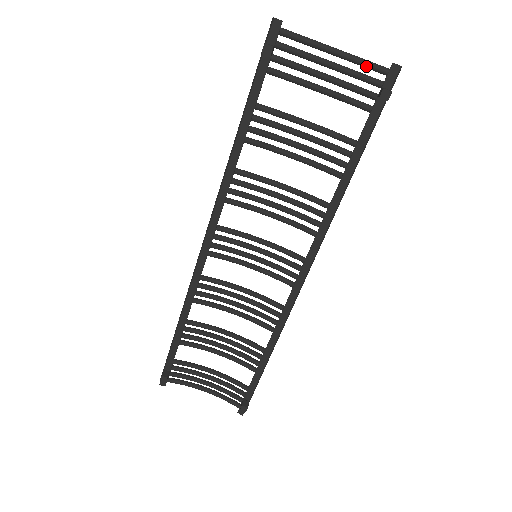
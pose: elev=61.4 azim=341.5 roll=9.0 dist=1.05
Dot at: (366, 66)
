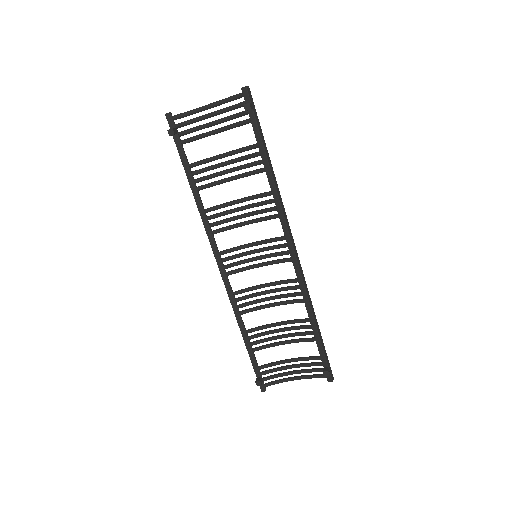
Dot at: (230, 100)
